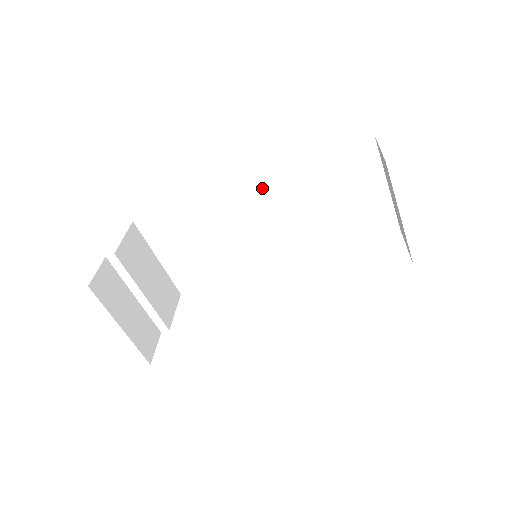
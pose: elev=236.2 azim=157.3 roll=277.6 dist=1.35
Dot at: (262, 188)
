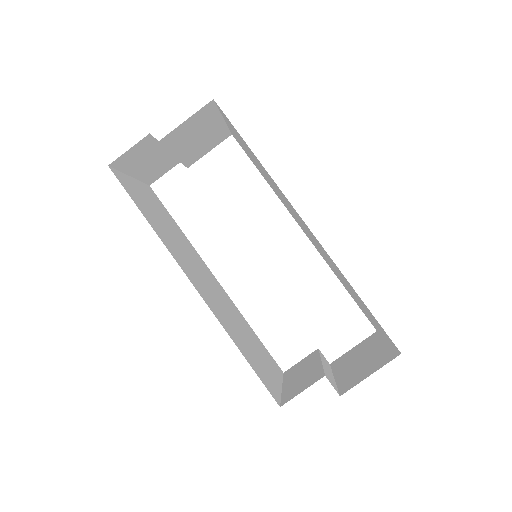
Dot at: (315, 238)
